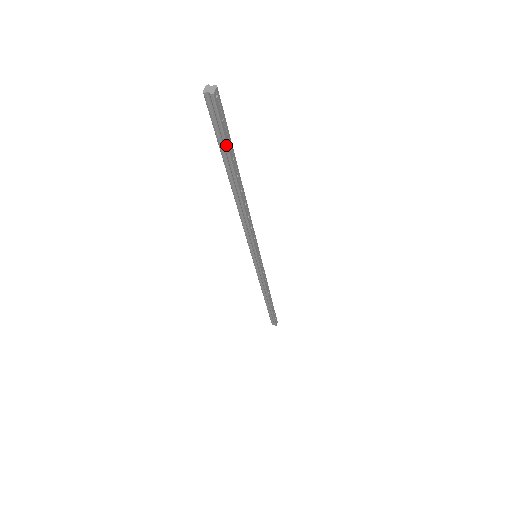
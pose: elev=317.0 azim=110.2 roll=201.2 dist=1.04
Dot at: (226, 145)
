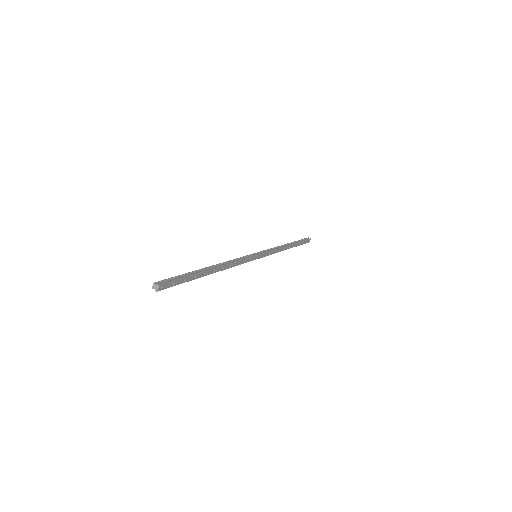
Dot at: occluded
